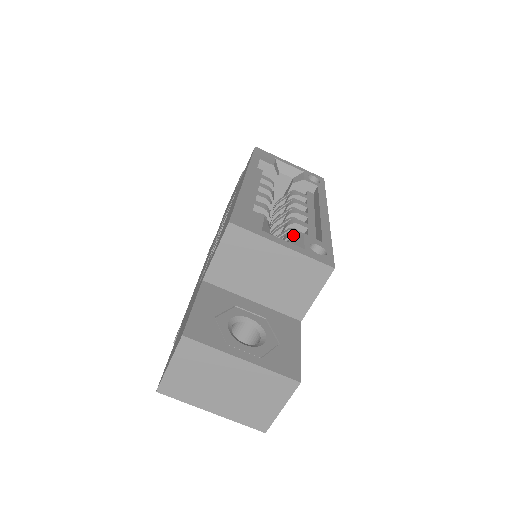
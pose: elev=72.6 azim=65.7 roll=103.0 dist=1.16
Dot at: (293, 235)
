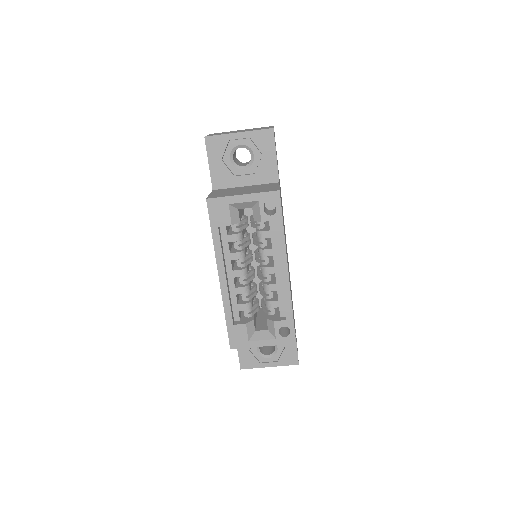
Dot at: (269, 308)
